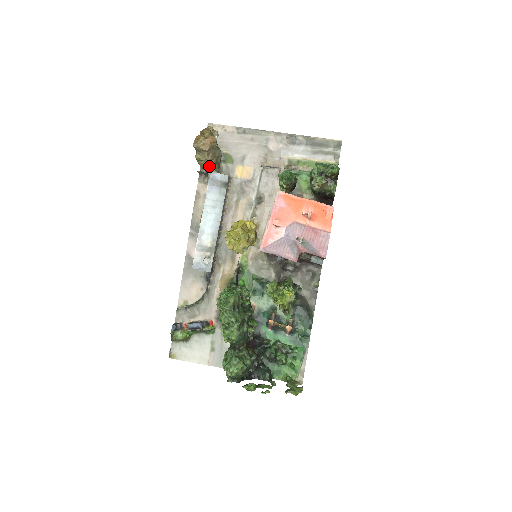
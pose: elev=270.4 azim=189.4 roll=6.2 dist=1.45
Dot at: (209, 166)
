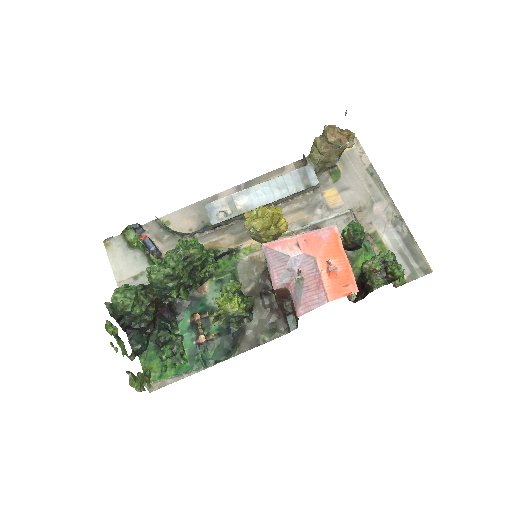
Dot at: (316, 158)
